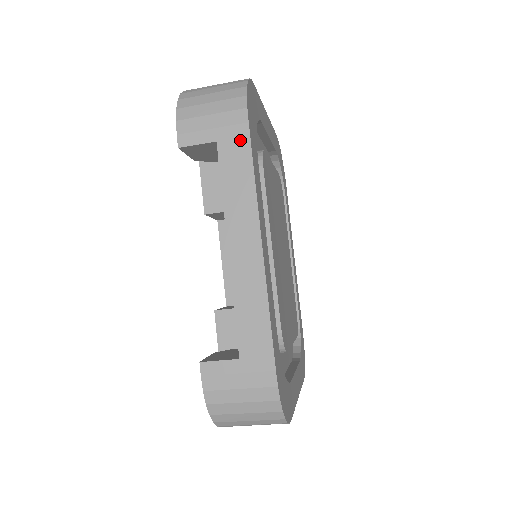
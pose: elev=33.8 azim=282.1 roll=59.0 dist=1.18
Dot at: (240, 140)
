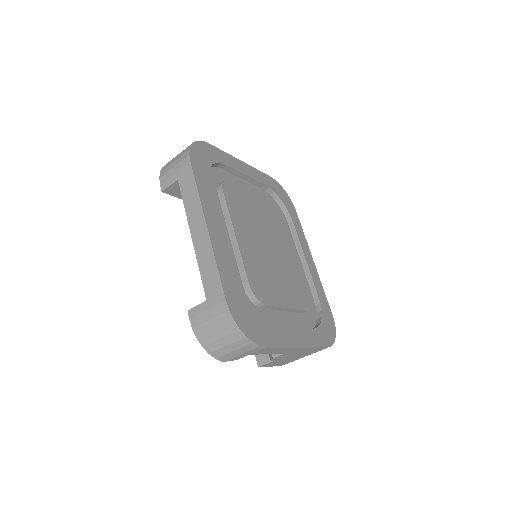
Dot at: (188, 173)
